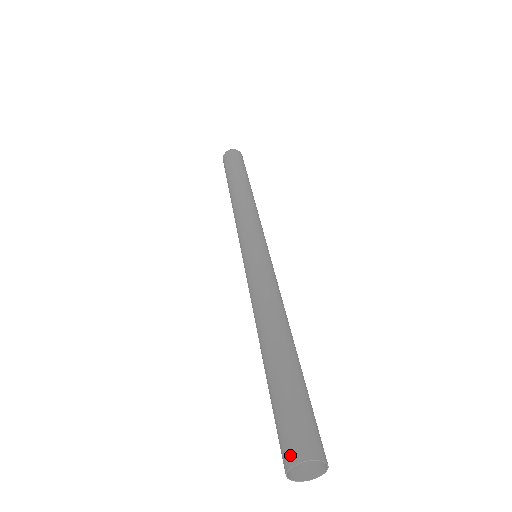
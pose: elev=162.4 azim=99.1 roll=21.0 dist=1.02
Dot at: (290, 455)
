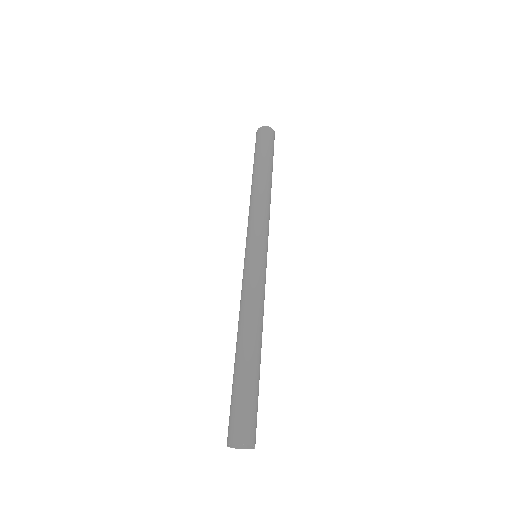
Dot at: (230, 436)
